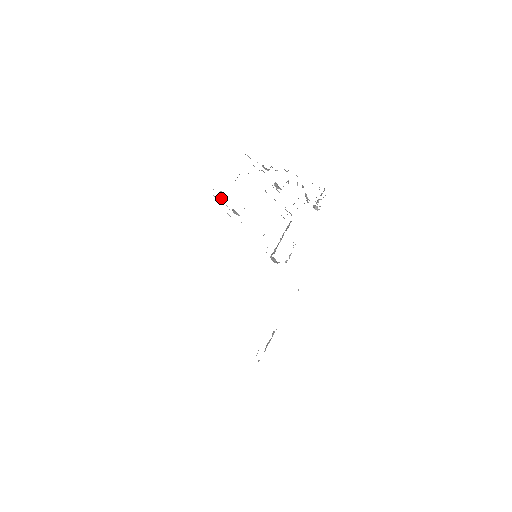
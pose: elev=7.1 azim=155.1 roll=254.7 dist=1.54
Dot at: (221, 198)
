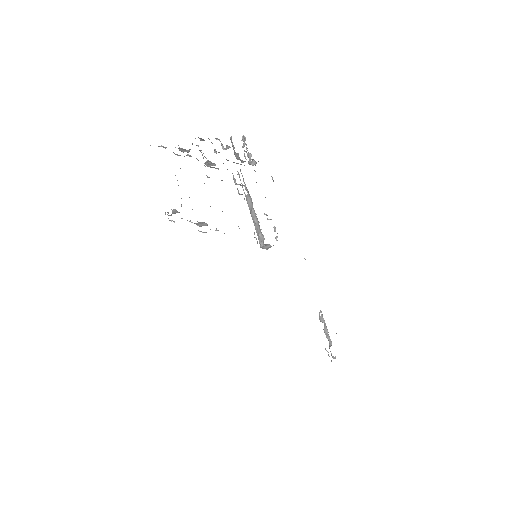
Dot at: occluded
